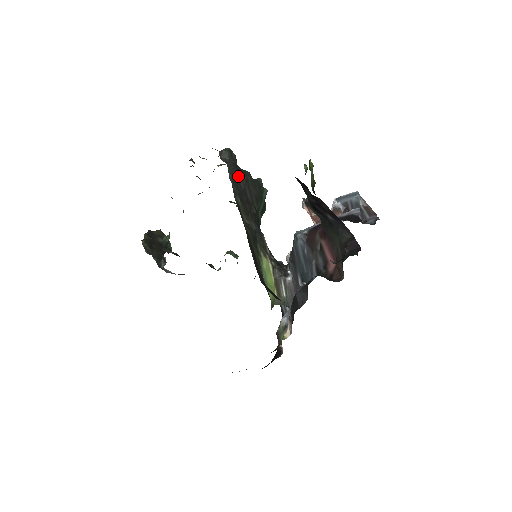
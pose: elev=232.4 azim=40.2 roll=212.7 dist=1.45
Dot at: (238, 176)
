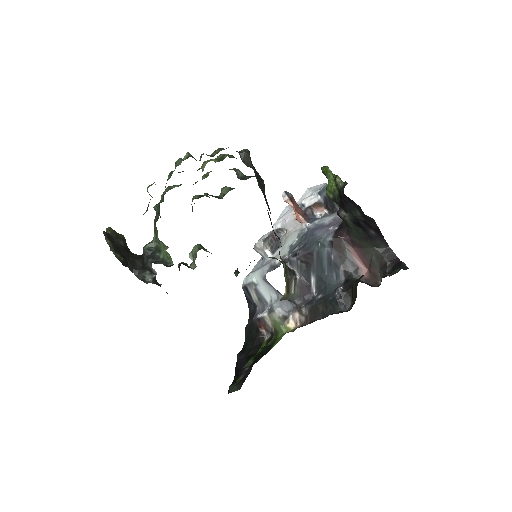
Dot at: (260, 182)
